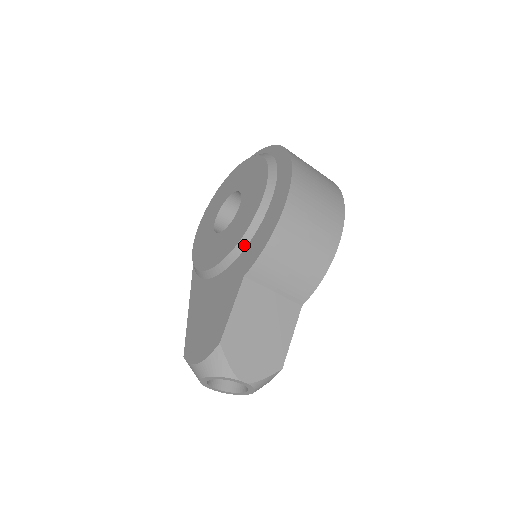
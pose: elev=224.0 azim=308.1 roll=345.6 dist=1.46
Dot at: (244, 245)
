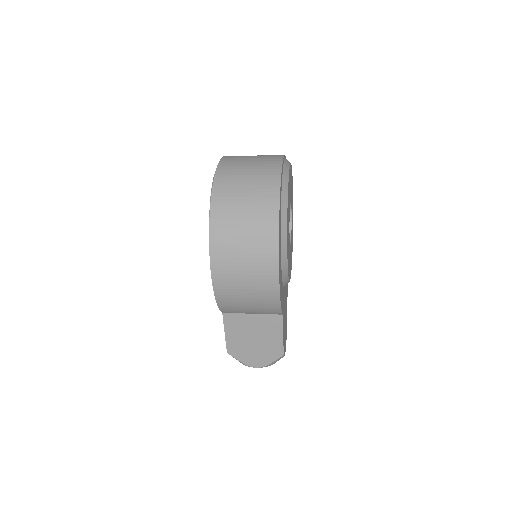
Dot at: occluded
